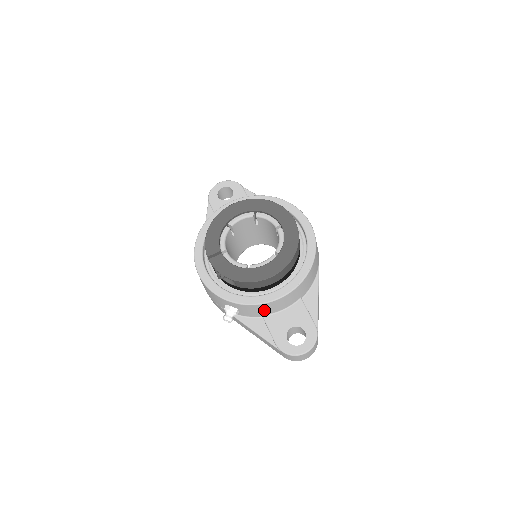
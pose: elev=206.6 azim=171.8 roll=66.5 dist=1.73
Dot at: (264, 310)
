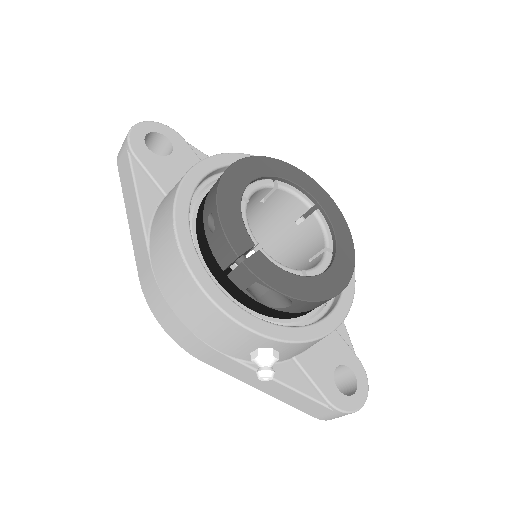
Dot at: (308, 347)
